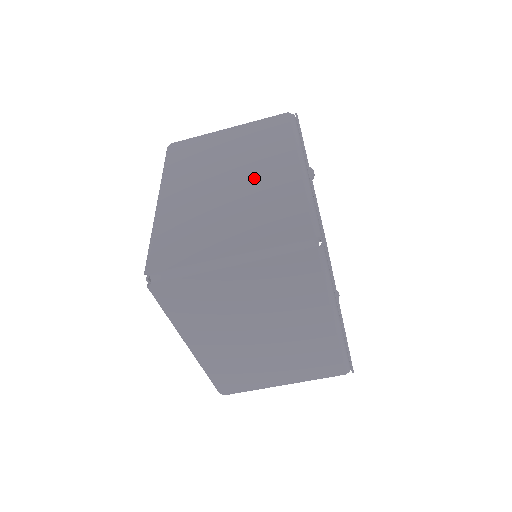
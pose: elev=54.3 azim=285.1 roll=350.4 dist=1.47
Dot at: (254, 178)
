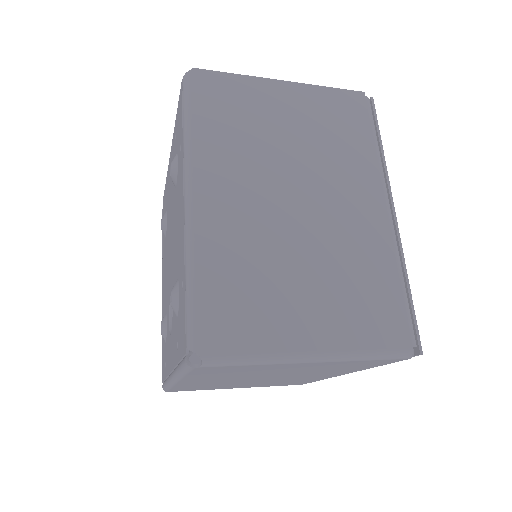
Dot at: (331, 209)
